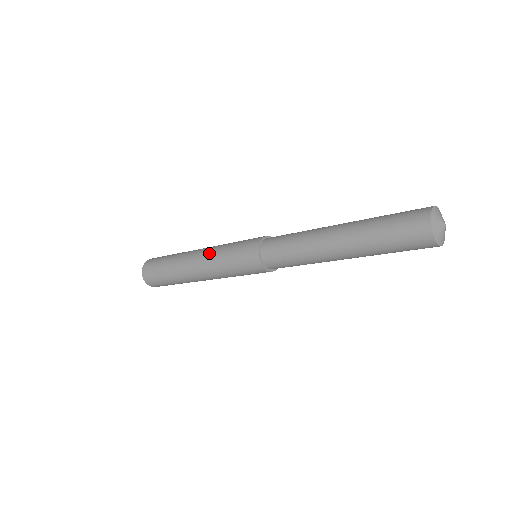
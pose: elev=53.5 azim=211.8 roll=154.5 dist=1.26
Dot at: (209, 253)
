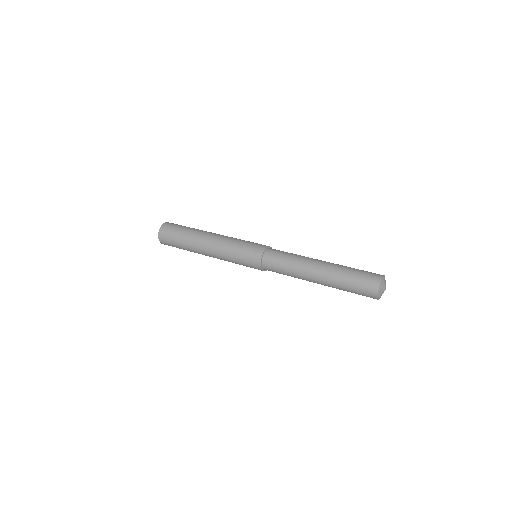
Dot at: (224, 239)
